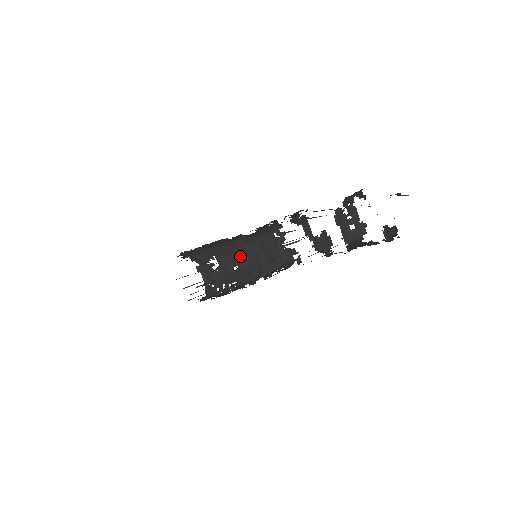
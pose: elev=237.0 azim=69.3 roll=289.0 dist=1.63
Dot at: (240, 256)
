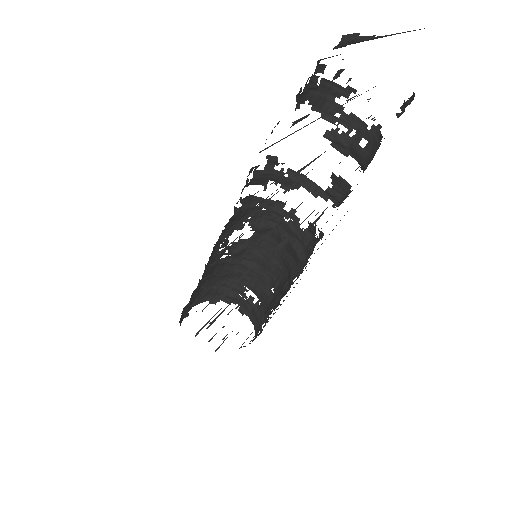
Dot at: (268, 271)
